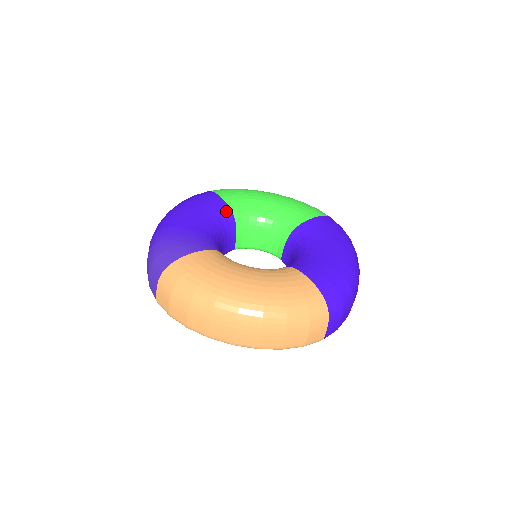
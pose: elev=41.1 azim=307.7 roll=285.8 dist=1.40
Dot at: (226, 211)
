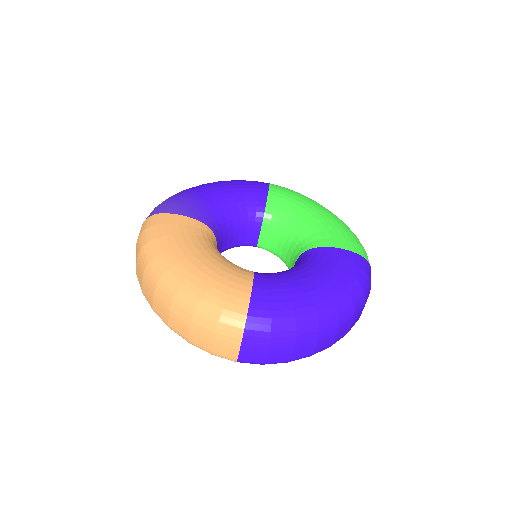
Dot at: (260, 203)
